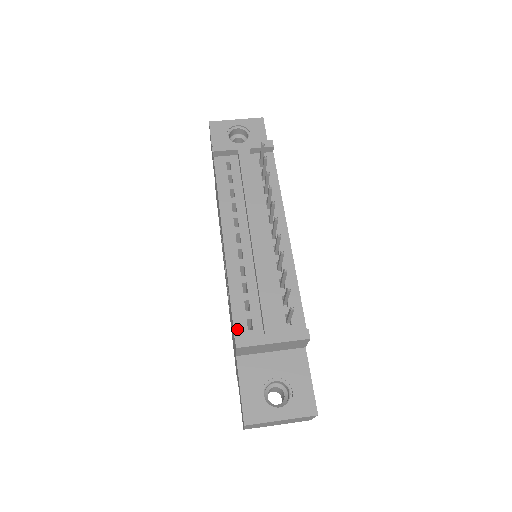
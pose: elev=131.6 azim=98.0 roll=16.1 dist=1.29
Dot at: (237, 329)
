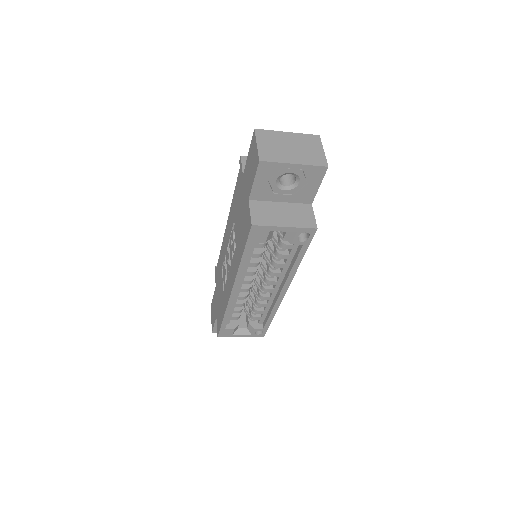
Dot at: occluded
